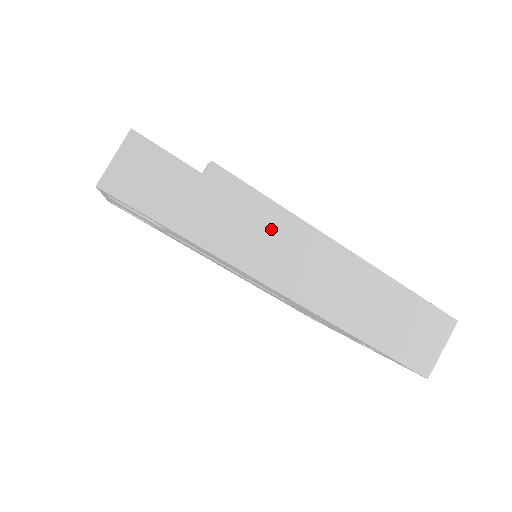
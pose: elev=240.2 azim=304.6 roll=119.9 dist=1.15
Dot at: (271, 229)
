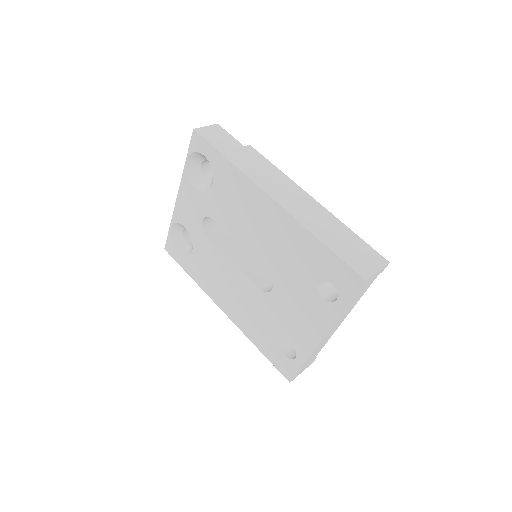
Dot at: (272, 174)
